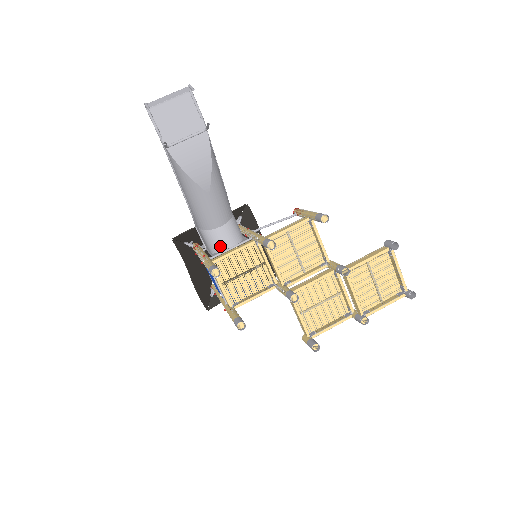
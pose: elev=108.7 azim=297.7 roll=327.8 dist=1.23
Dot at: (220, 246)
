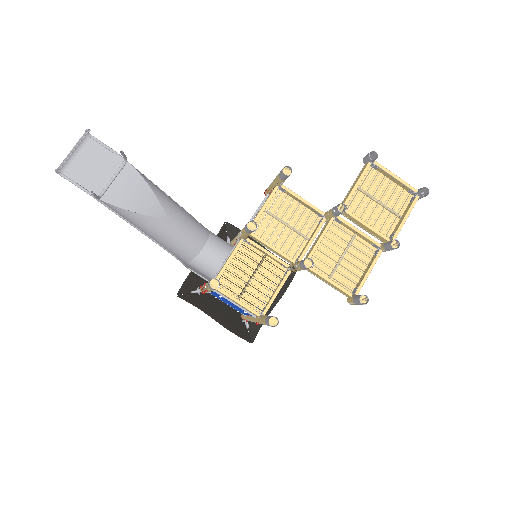
Dot at: (215, 266)
